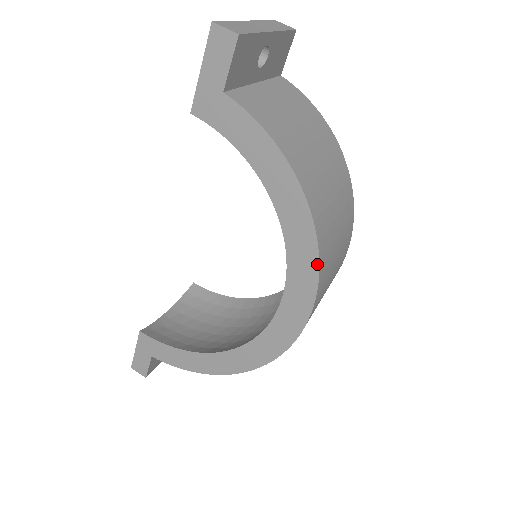
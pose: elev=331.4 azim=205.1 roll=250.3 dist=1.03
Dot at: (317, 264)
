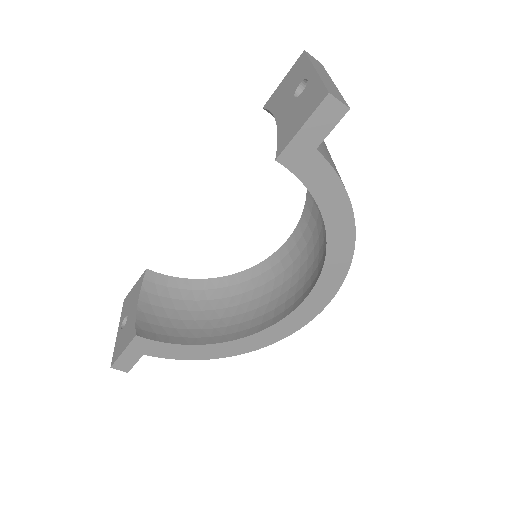
Dot at: (345, 275)
